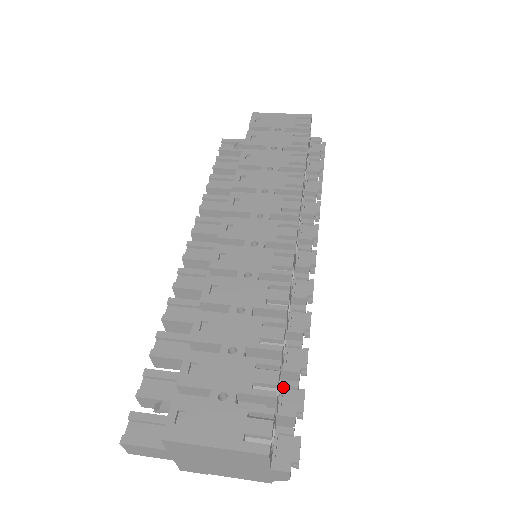
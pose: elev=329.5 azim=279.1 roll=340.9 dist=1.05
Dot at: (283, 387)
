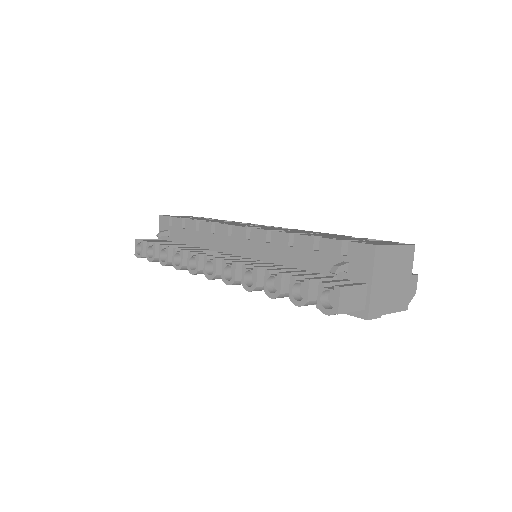
Dot at: occluded
